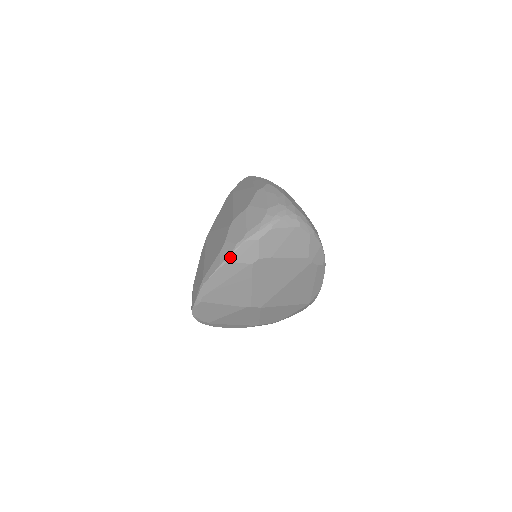
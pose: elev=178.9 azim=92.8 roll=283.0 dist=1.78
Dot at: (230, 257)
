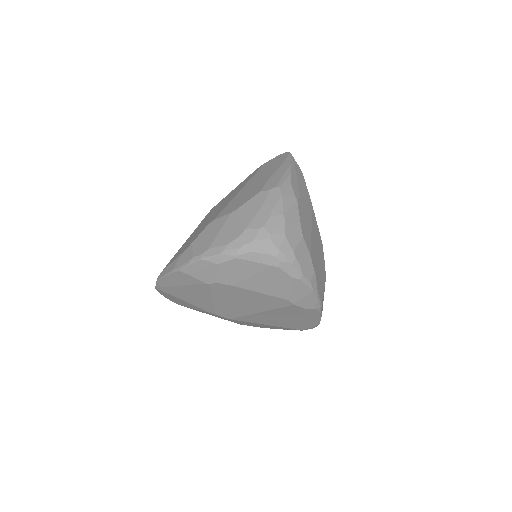
Dot at: (183, 267)
